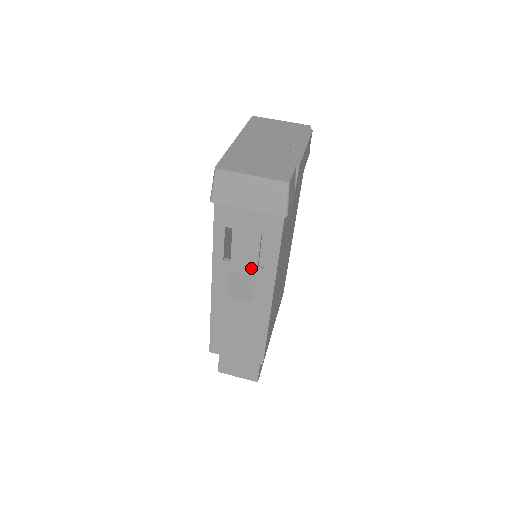
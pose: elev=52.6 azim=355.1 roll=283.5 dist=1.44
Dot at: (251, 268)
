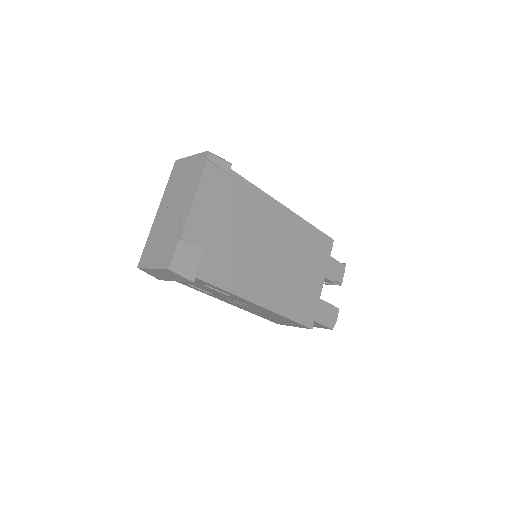
Dot at: (226, 296)
